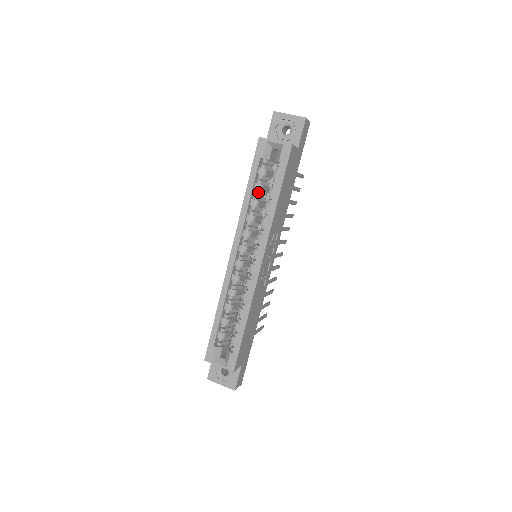
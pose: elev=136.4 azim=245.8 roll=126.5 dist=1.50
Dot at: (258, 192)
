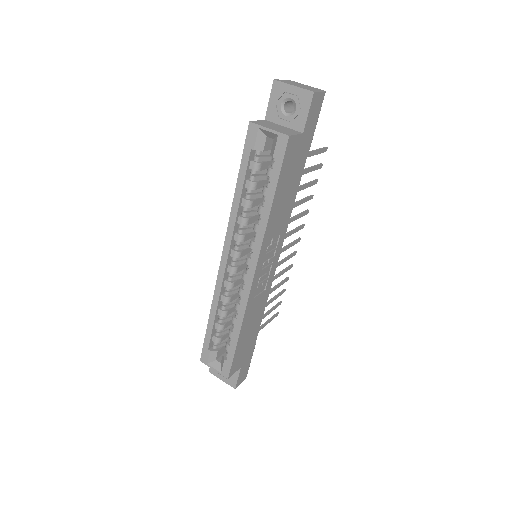
Dot at: (251, 190)
